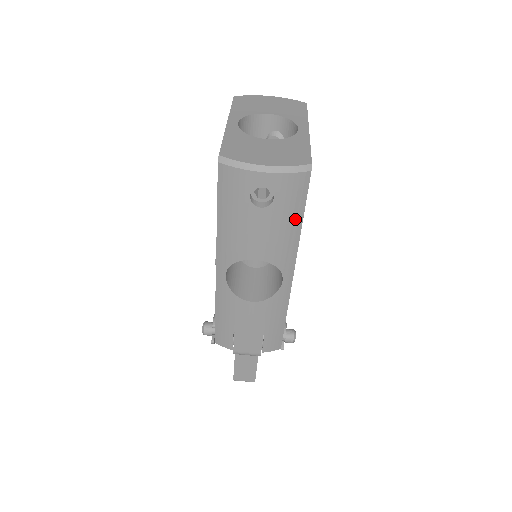
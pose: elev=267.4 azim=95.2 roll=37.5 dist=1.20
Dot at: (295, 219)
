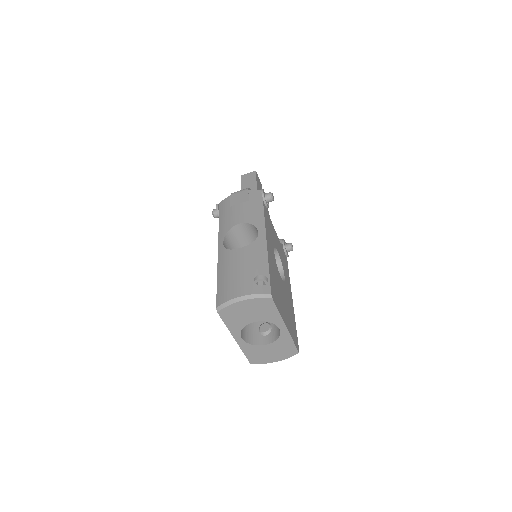
Dot at: occluded
